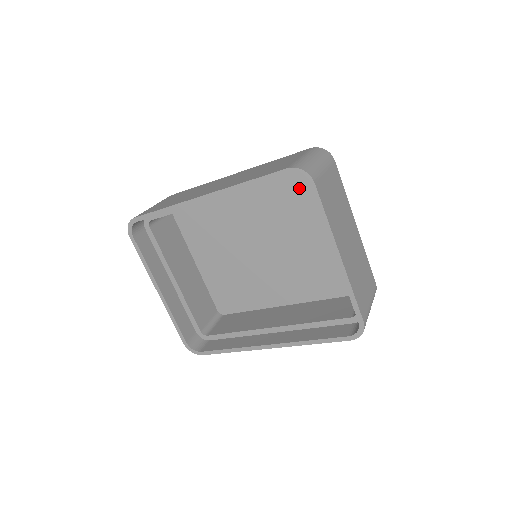
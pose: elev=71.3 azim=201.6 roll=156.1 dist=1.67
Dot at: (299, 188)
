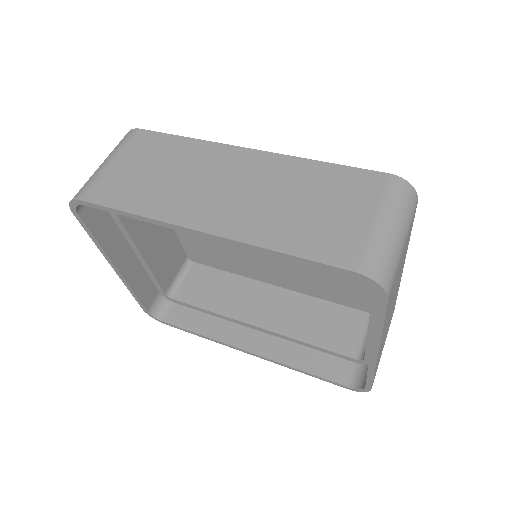
Dot at: occluded
